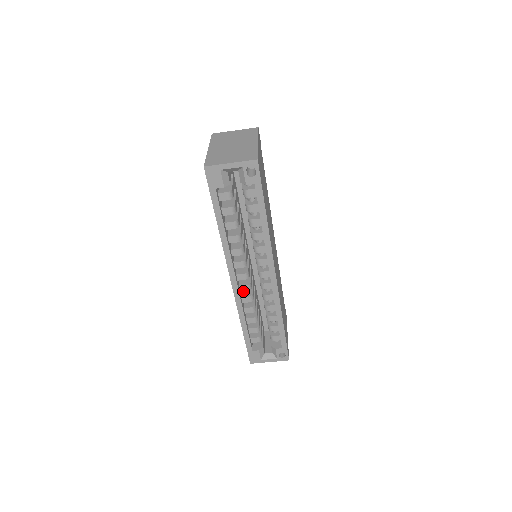
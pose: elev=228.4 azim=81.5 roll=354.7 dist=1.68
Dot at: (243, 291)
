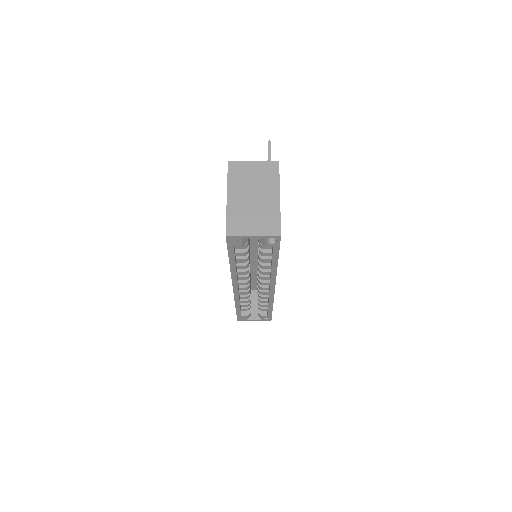
Dot at: occluded
